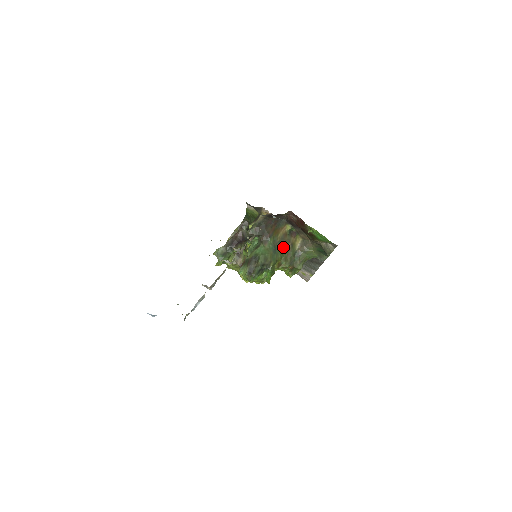
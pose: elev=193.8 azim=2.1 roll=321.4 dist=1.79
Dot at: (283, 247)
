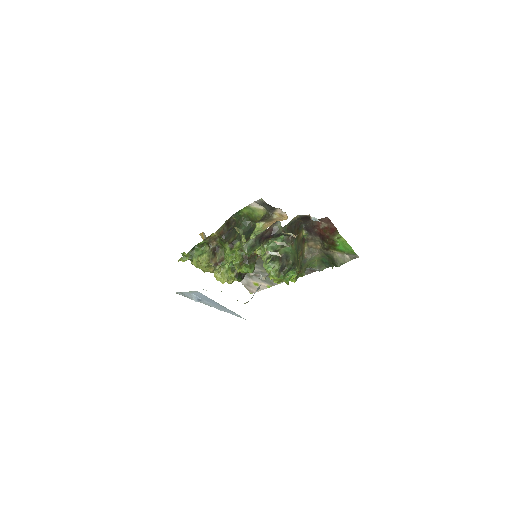
Dot at: (299, 251)
